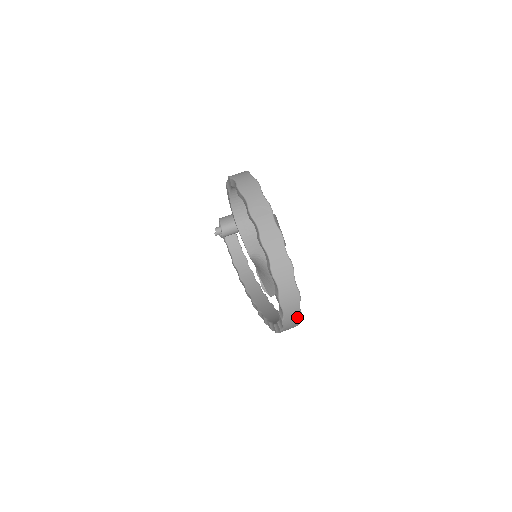
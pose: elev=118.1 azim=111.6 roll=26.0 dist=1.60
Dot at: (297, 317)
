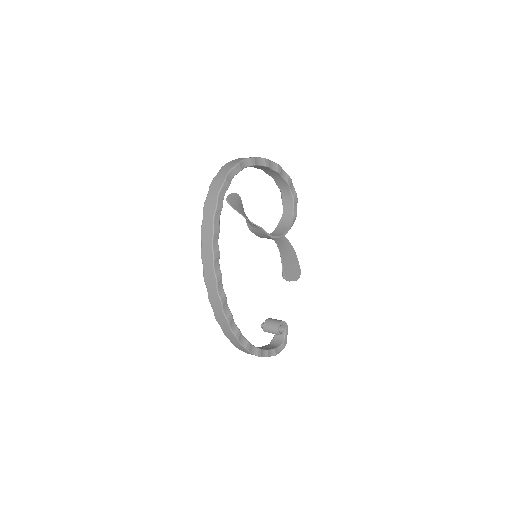
Dot at: (221, 183)
